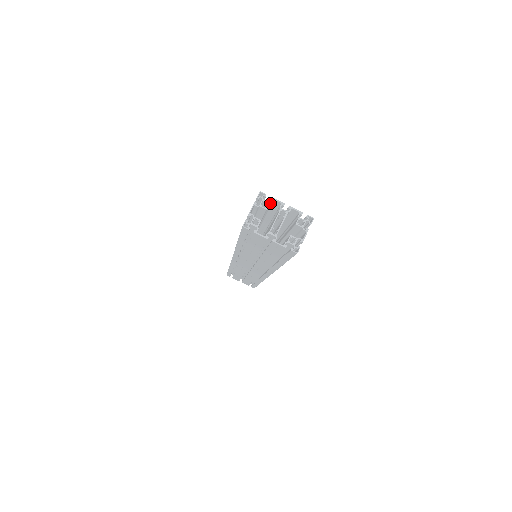
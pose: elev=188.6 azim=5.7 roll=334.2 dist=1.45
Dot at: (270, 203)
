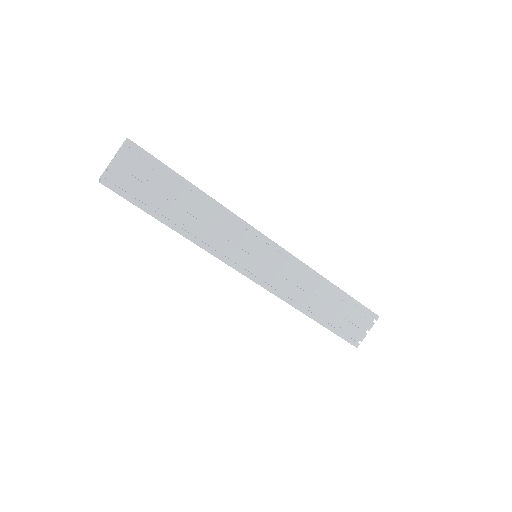
Dot at: occluded
